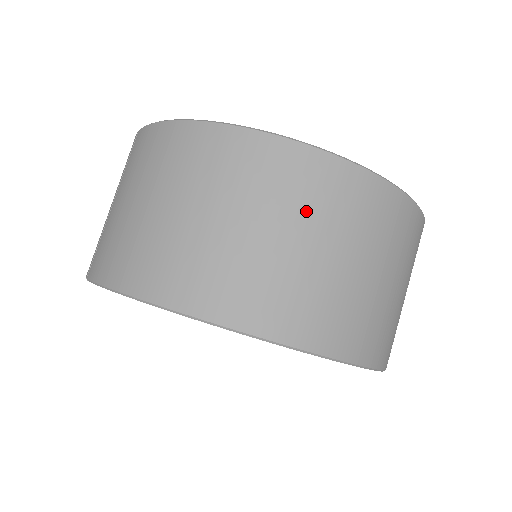
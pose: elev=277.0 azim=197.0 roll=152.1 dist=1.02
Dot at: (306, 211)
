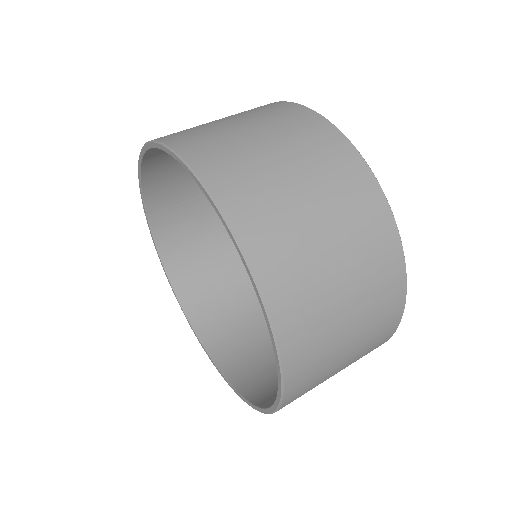
Dot at: (248, 114)
